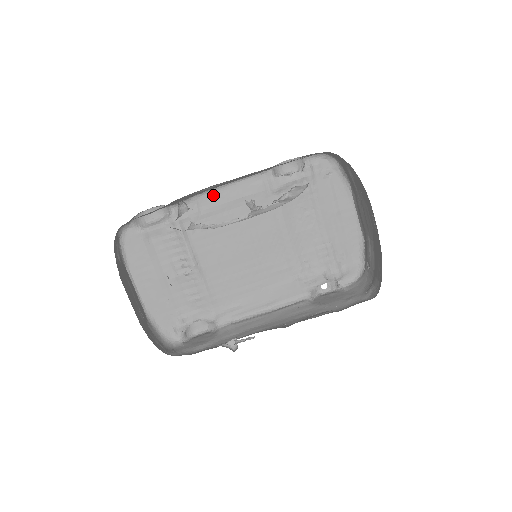
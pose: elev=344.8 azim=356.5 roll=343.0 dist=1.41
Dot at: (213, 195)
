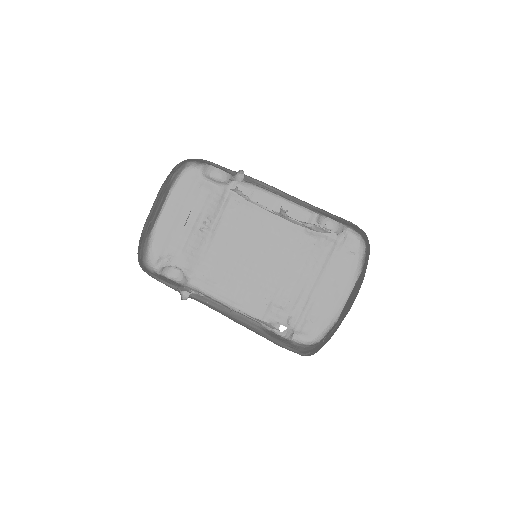
Dot at: (266, 196)
